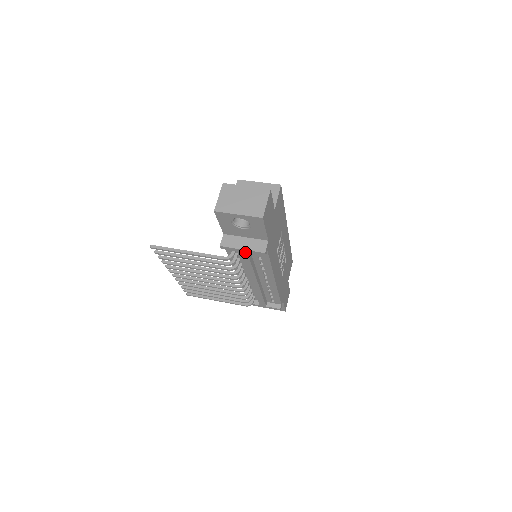
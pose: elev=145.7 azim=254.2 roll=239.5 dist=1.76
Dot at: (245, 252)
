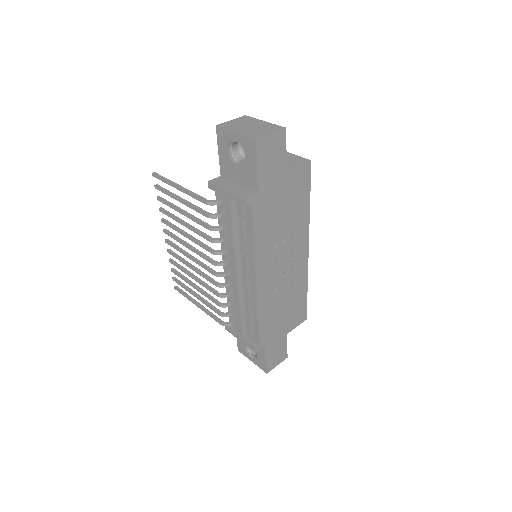
Dot at: (228, 197)
